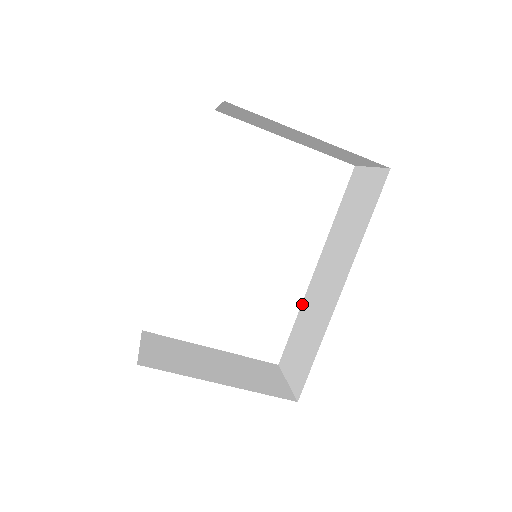
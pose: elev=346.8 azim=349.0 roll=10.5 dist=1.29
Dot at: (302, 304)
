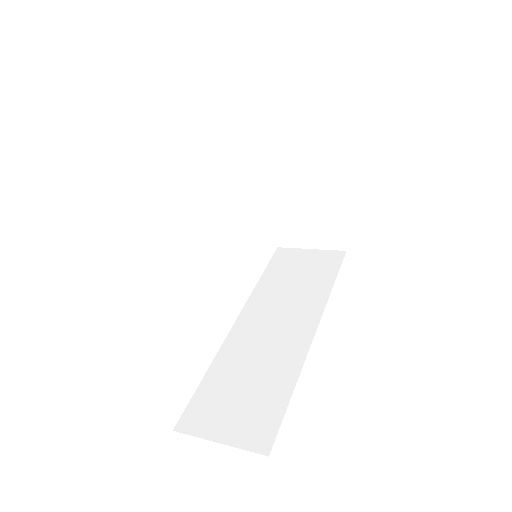
Dot at: (219, 354)
